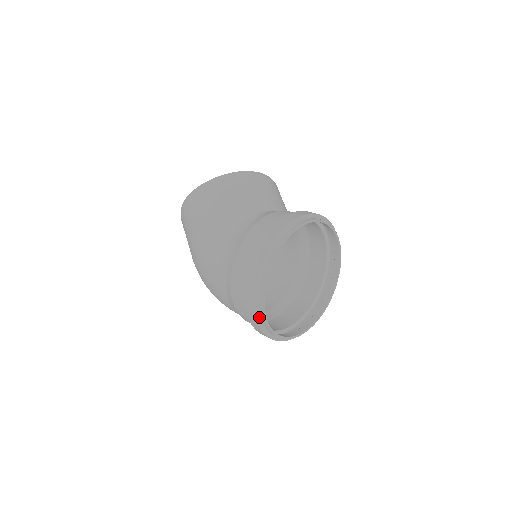
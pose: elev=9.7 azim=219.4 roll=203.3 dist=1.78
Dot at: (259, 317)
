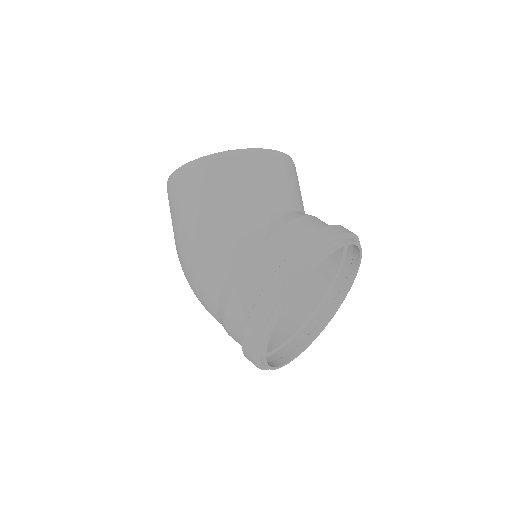
Dot at: (257, 353)
